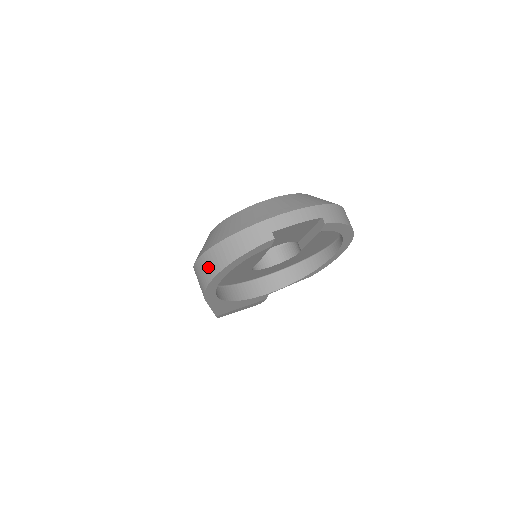
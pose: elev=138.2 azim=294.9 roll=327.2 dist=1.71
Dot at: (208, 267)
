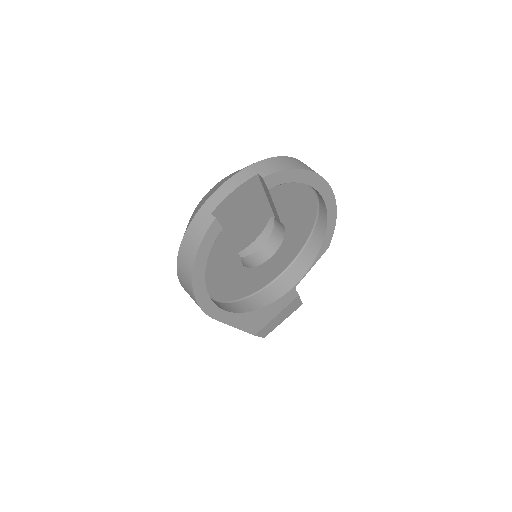
Dot at: (185, 282)
